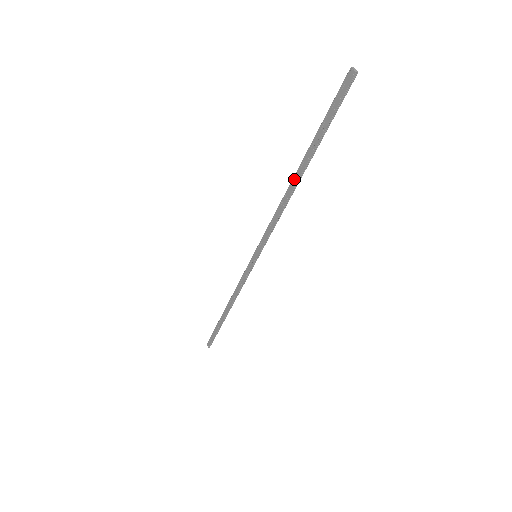
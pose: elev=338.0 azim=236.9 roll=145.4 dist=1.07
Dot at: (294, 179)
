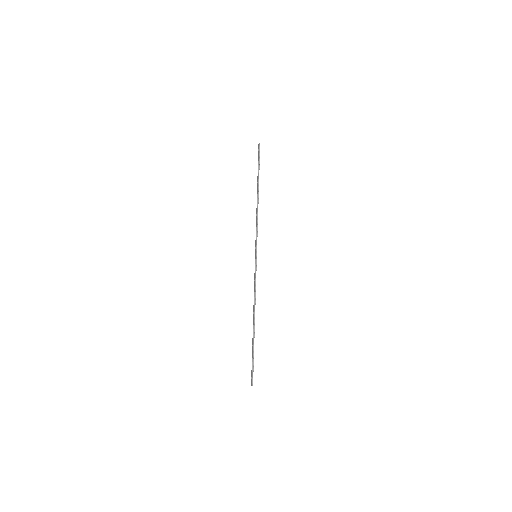
Dot at: (257, 197)
